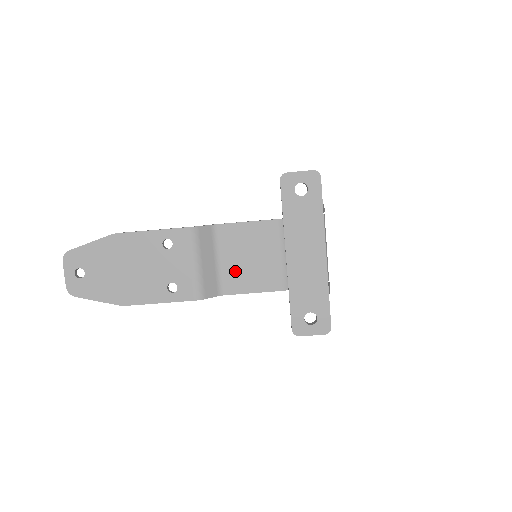
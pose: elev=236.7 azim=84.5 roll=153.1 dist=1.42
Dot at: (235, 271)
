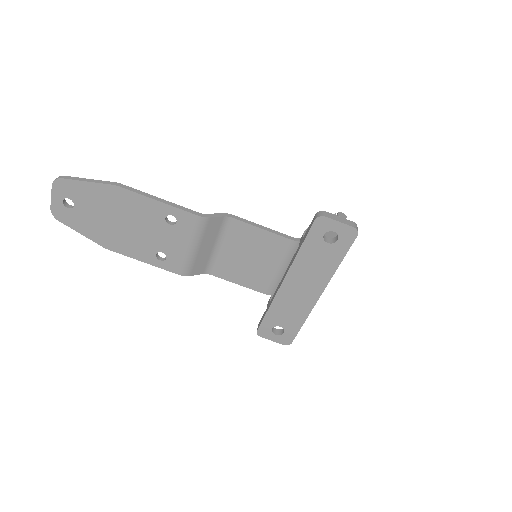
Dot at: (229, 261)
